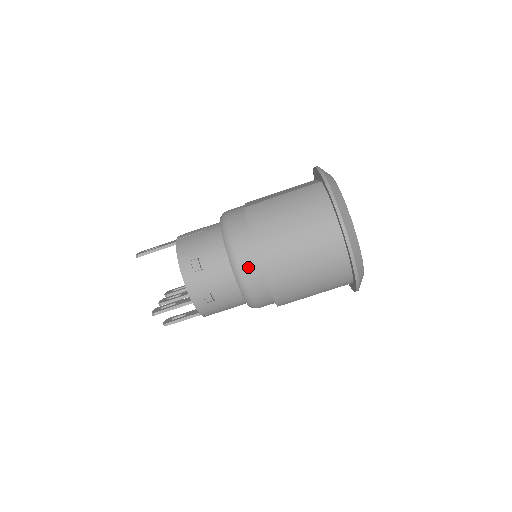
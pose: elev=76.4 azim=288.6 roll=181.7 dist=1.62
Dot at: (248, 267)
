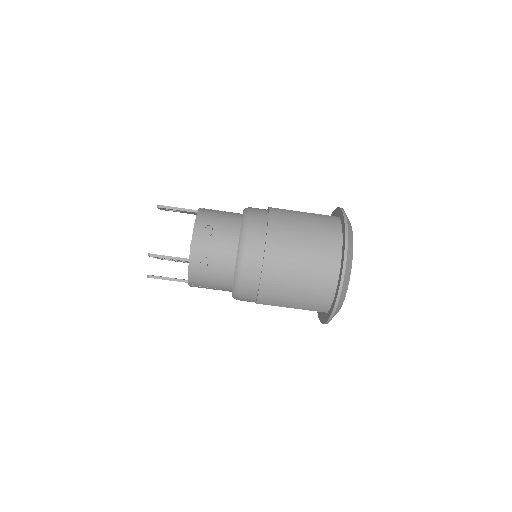
Dot at: (253, 250)
